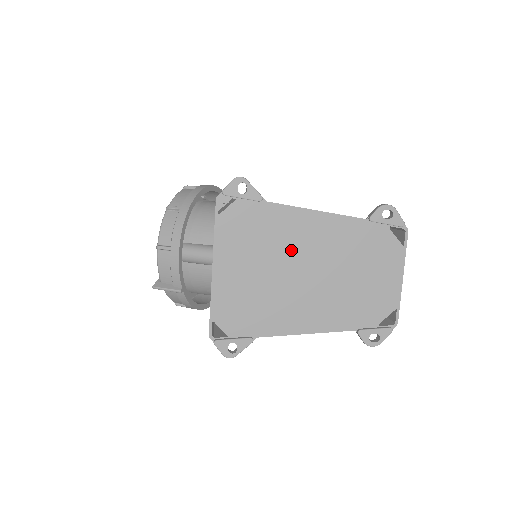
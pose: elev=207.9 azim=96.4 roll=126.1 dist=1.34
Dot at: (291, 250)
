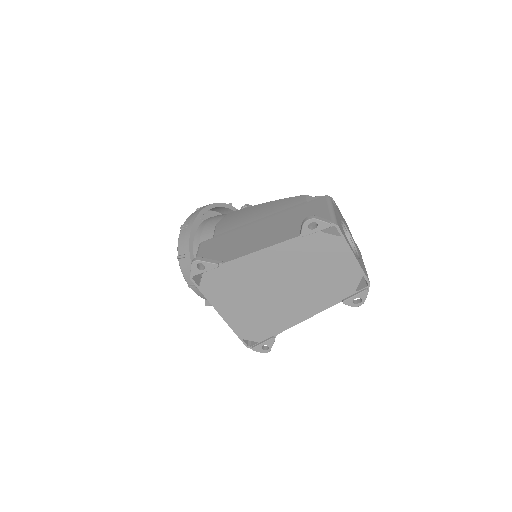
Dot at: (261, 281)
